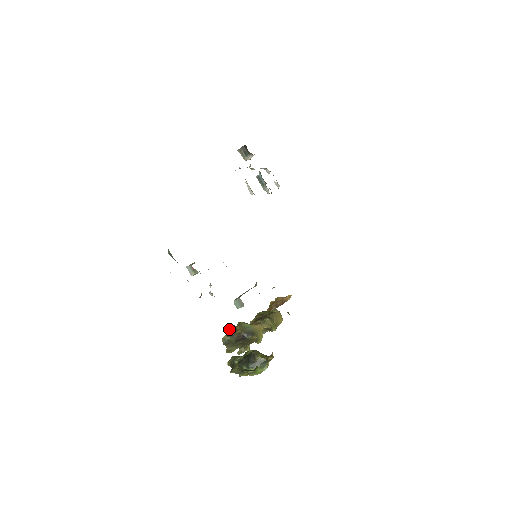
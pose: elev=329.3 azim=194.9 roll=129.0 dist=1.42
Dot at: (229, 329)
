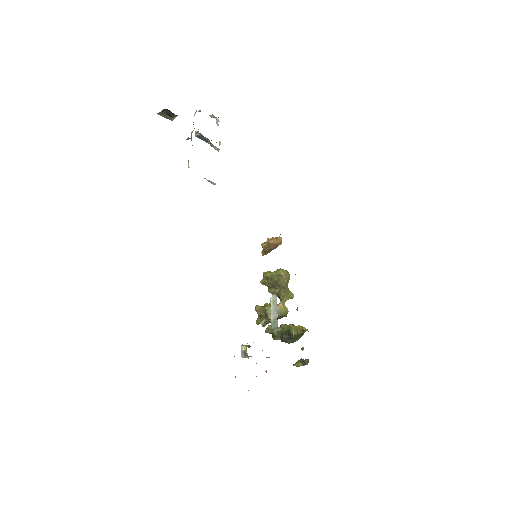
Dot at: (255, 310)
